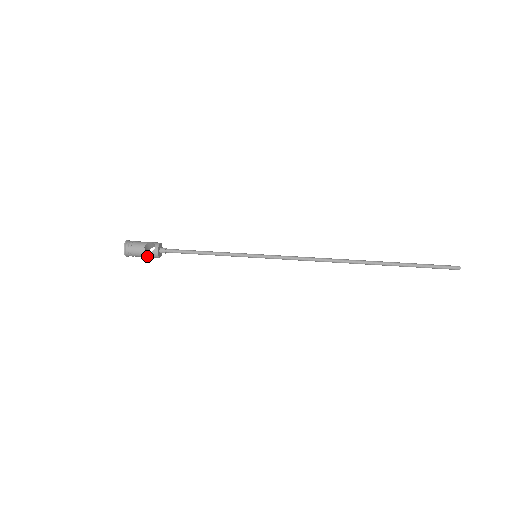
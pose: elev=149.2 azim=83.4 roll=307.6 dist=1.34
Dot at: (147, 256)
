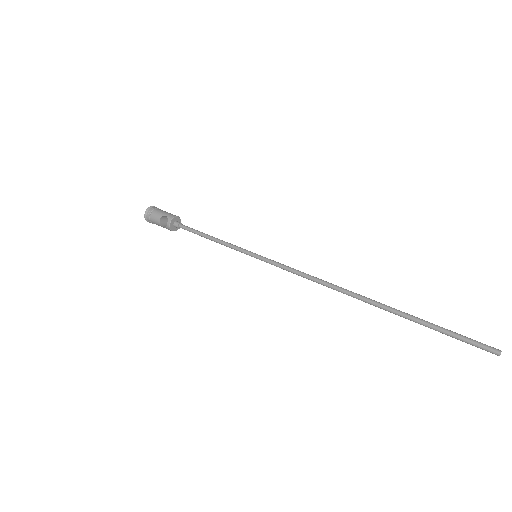
Dot at: occluded
